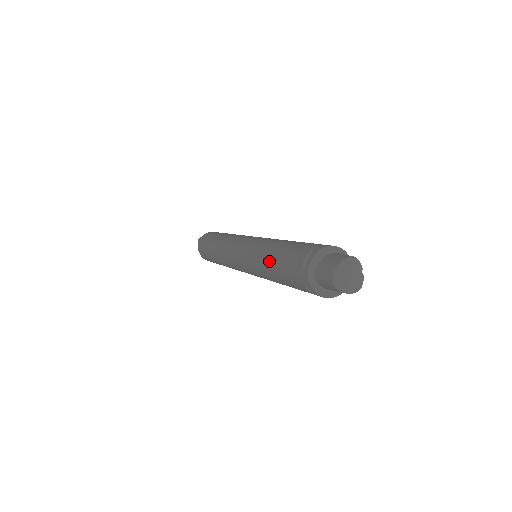
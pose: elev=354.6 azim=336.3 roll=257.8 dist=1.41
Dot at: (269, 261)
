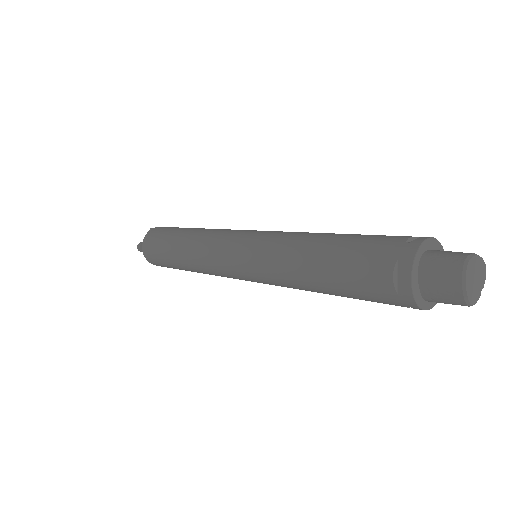
Dot at: (323, 237)
